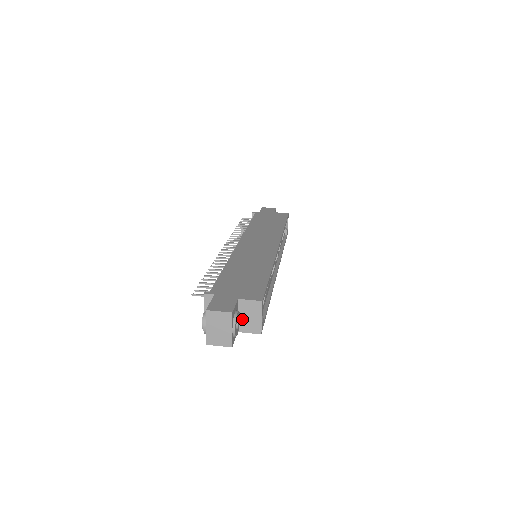
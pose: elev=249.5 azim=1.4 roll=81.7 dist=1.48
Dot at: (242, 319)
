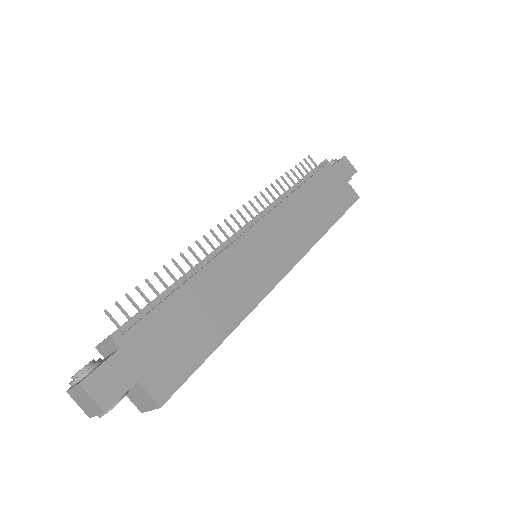
Dot at: (131, 390)
